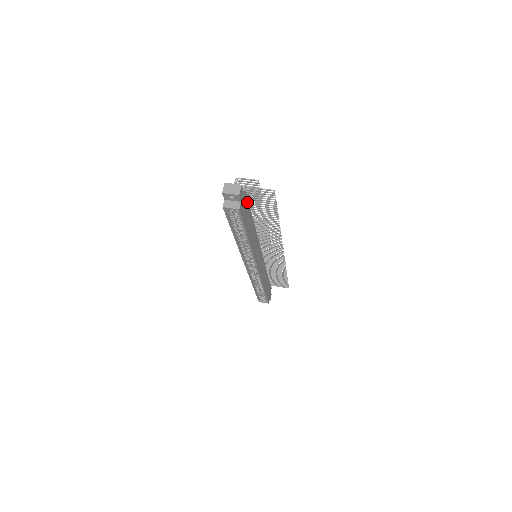
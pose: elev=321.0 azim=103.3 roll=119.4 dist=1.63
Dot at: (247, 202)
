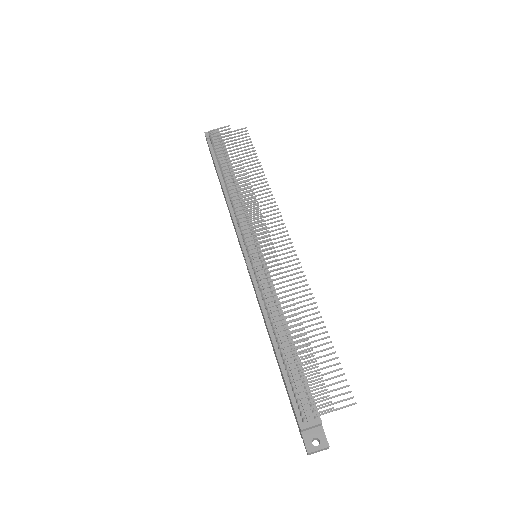
Dot at: occluded
